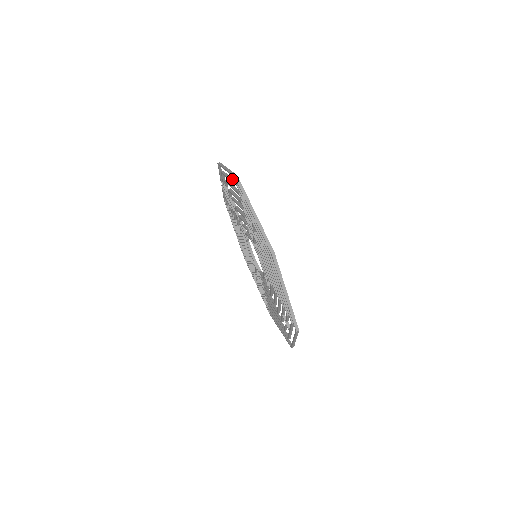
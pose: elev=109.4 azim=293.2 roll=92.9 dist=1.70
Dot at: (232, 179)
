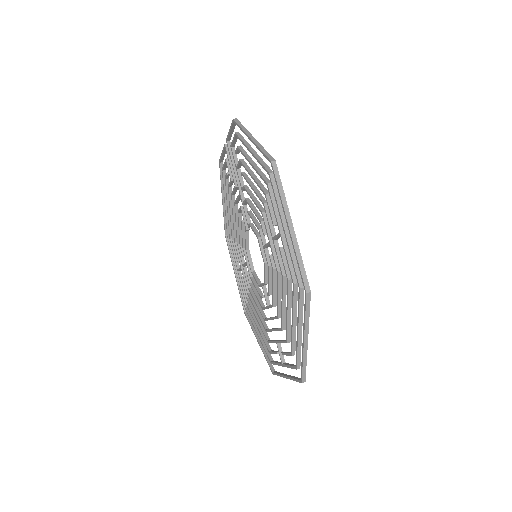
Dot at: (258, 156)
